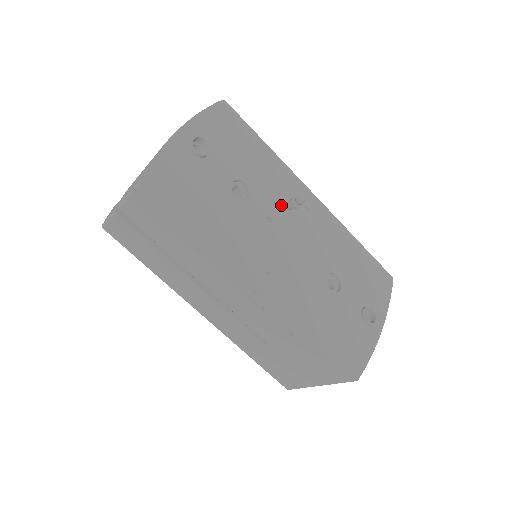
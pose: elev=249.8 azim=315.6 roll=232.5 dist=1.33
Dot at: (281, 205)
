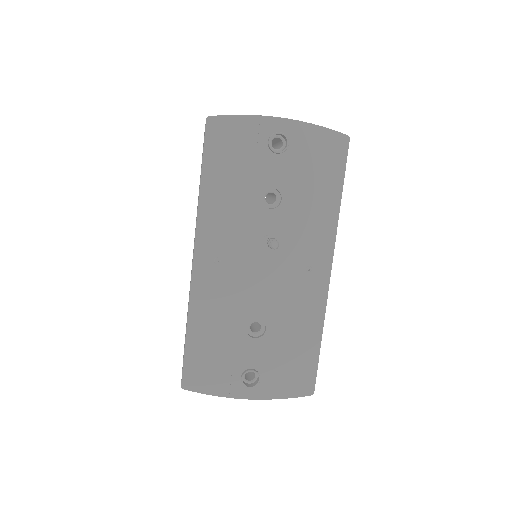
Dot at: (290, 242)
